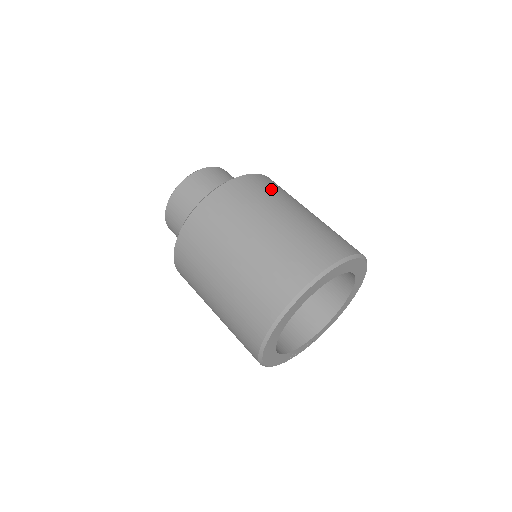
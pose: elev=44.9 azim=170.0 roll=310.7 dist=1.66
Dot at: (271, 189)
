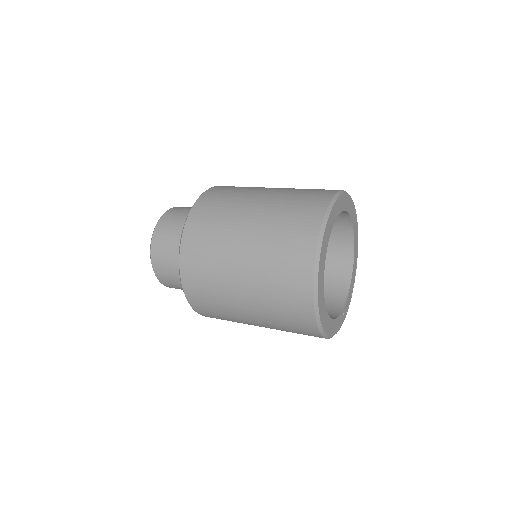
Dot at: (228, 194)
